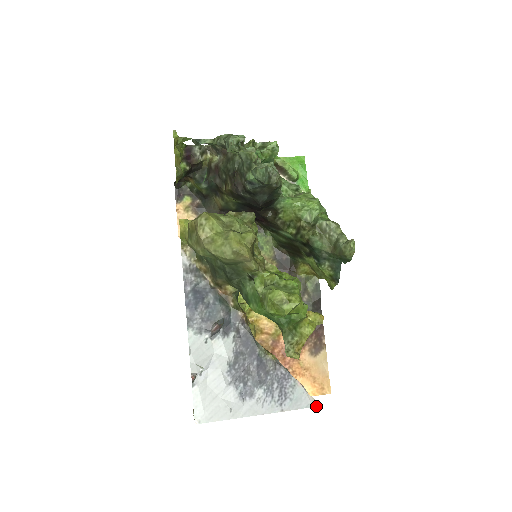
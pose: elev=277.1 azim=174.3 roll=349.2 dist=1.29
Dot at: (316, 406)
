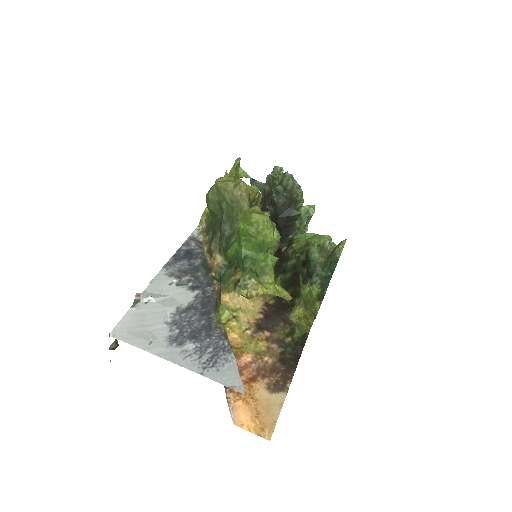
Dot at: (242, 393)
